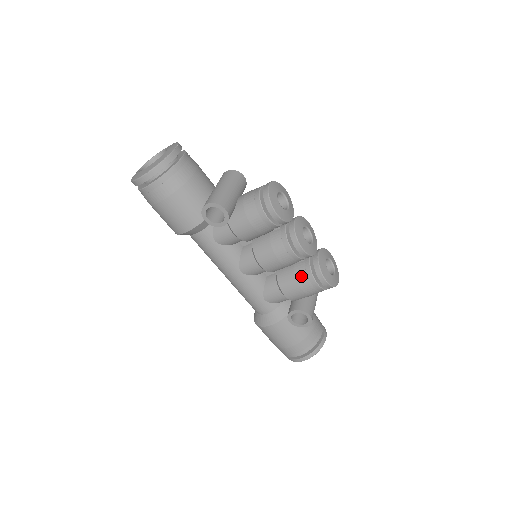
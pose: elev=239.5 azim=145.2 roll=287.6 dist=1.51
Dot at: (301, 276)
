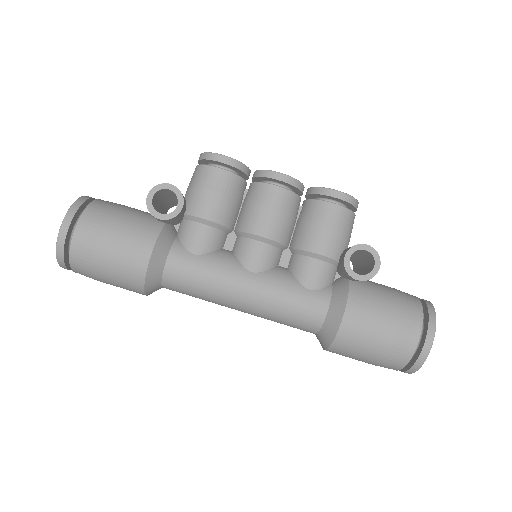
Dot at: (313, 214)
